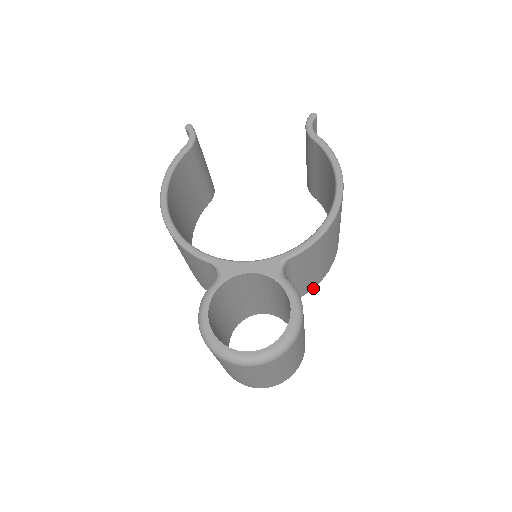
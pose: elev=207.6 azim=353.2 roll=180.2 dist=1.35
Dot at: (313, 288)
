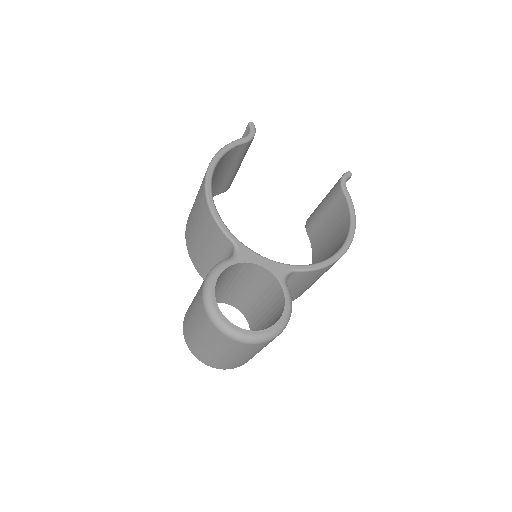
Dot at: occluded
